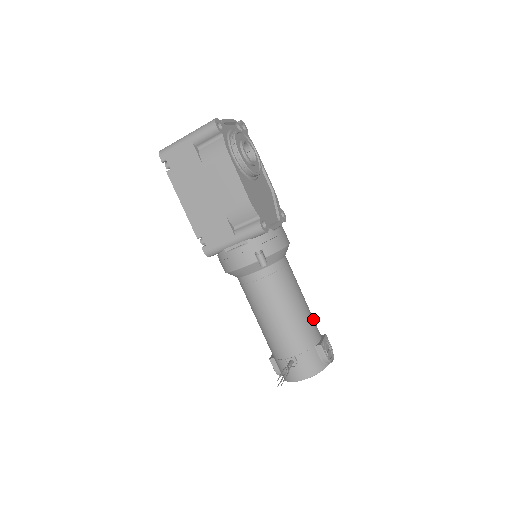
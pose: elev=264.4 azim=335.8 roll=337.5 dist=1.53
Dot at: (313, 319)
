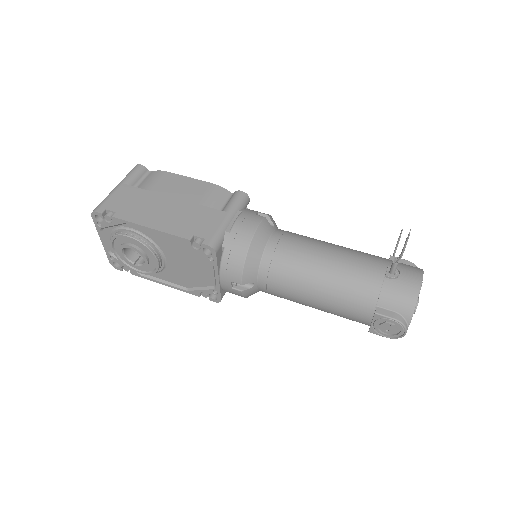
Dot at: occluded
